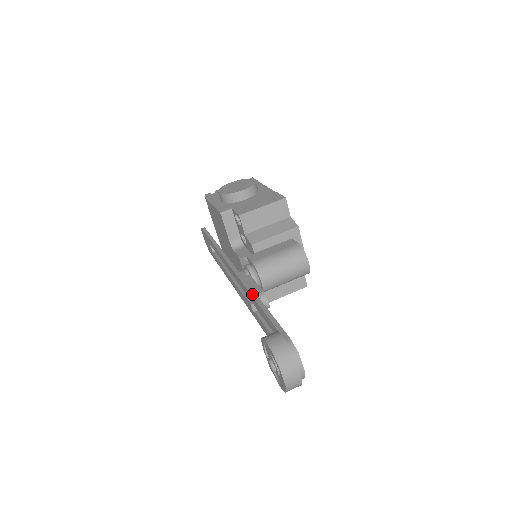
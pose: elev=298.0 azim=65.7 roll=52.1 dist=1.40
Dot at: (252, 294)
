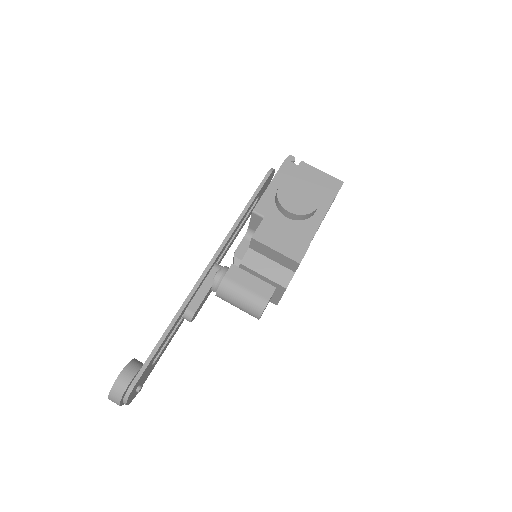
Dot at: (177, 314)
